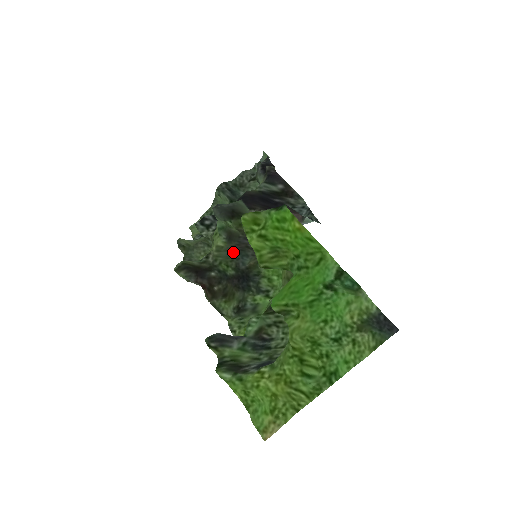
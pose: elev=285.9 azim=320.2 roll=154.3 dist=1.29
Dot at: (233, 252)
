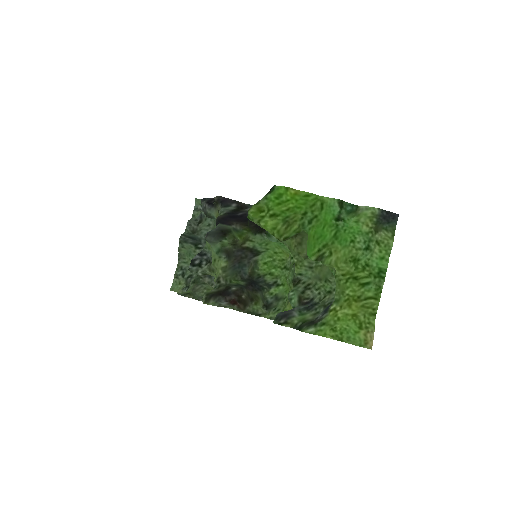
Dot at: (234, 268)
